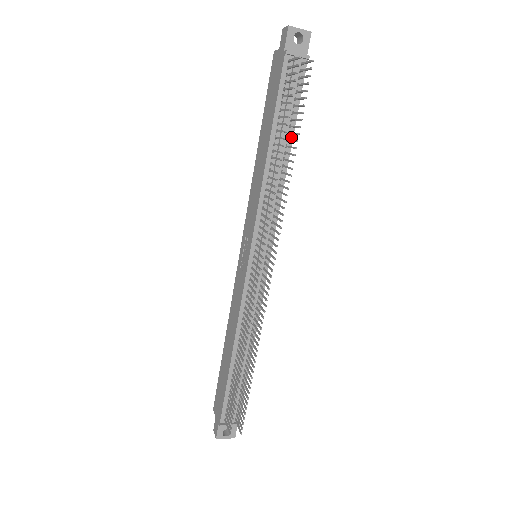
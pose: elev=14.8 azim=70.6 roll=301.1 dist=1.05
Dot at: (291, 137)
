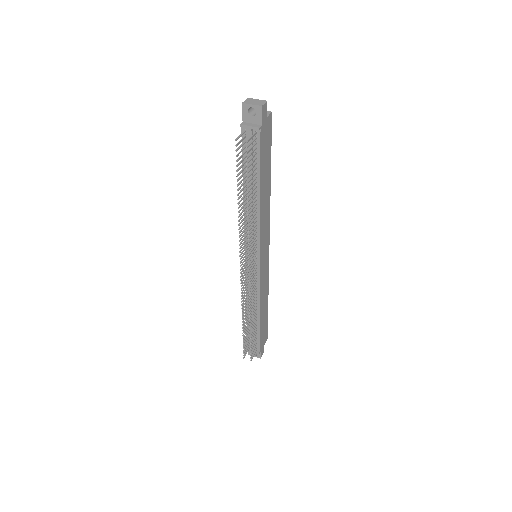
Dot at: (259, 185)
